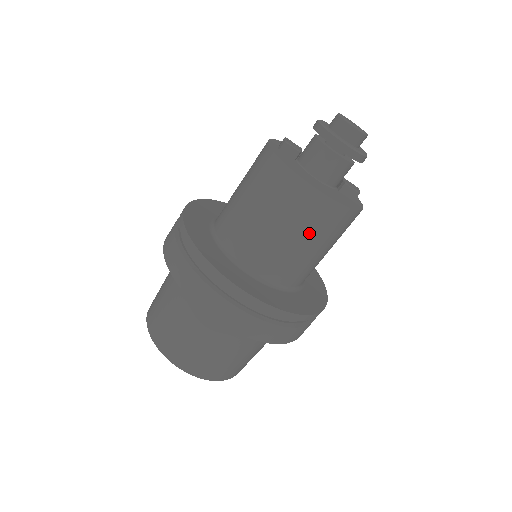
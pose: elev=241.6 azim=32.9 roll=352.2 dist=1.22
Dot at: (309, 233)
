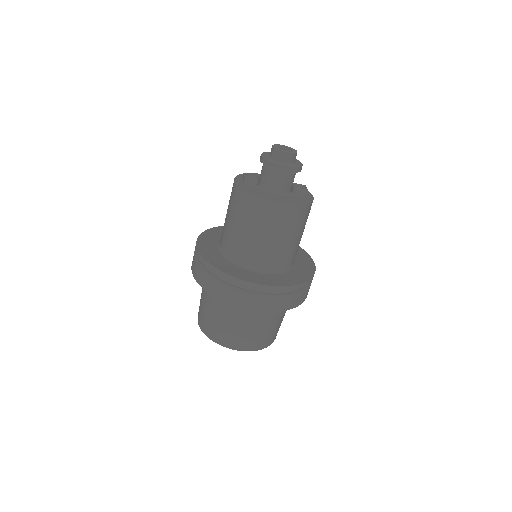
Dot at: (285, 231)
